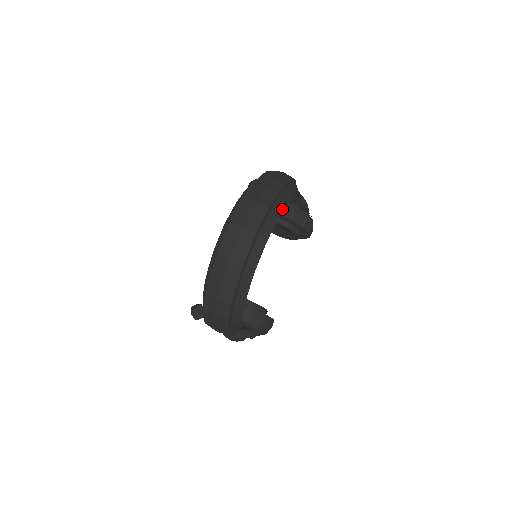
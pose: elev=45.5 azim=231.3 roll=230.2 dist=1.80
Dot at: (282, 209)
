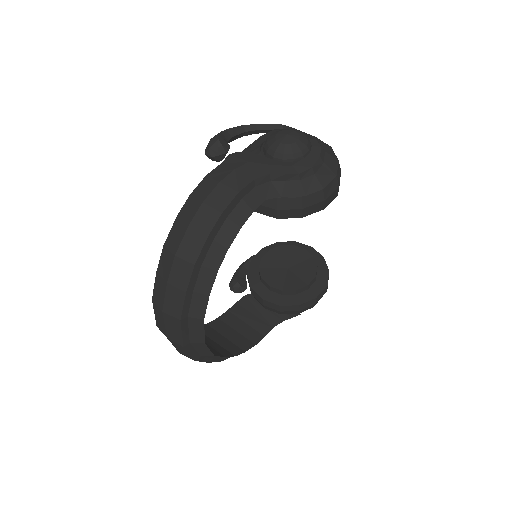
Dot at: (205, 302)
